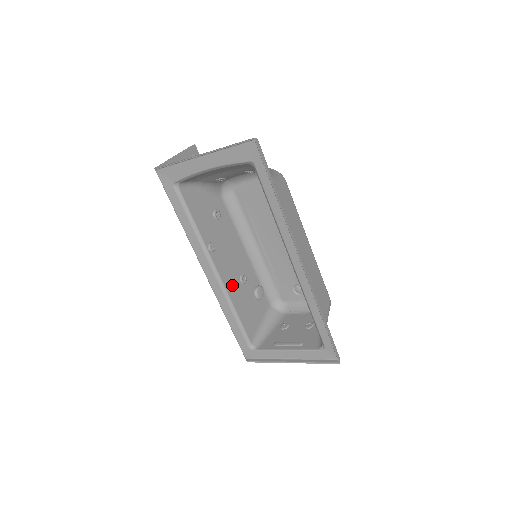
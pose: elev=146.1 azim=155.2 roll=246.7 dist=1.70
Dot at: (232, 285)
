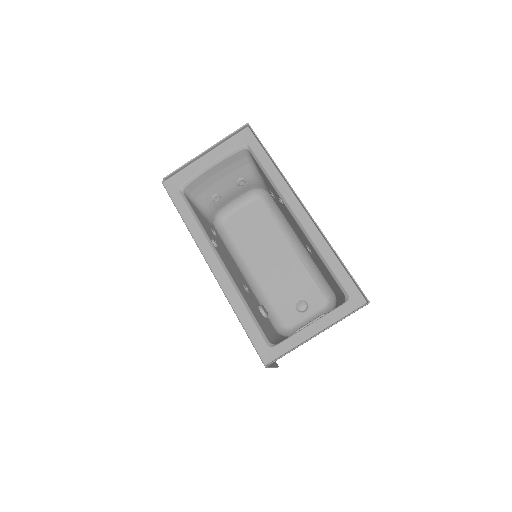
Dot at: (238, 283)
